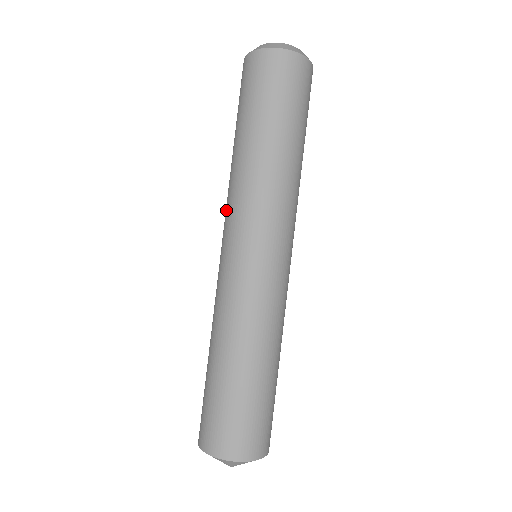
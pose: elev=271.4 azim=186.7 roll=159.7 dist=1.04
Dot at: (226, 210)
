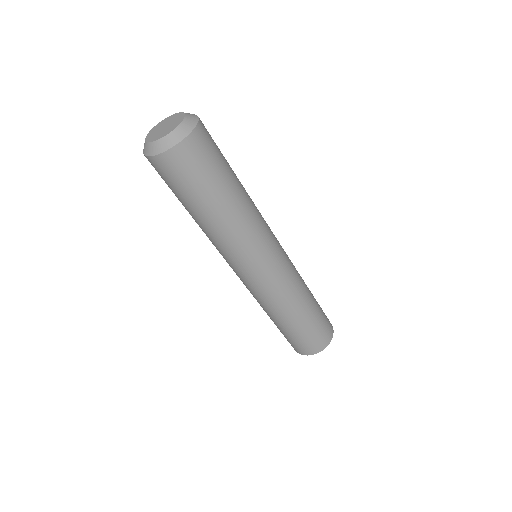
Dot at: occluded
